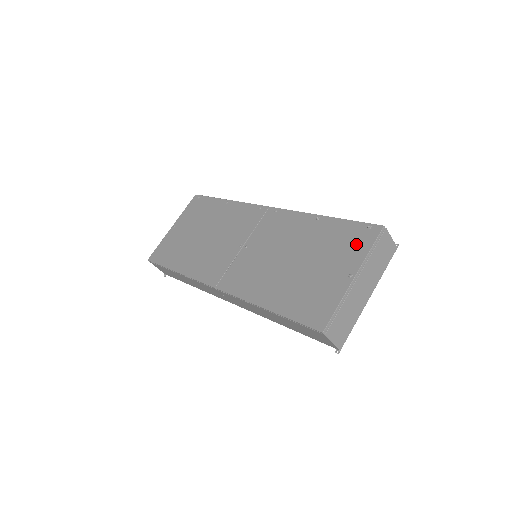
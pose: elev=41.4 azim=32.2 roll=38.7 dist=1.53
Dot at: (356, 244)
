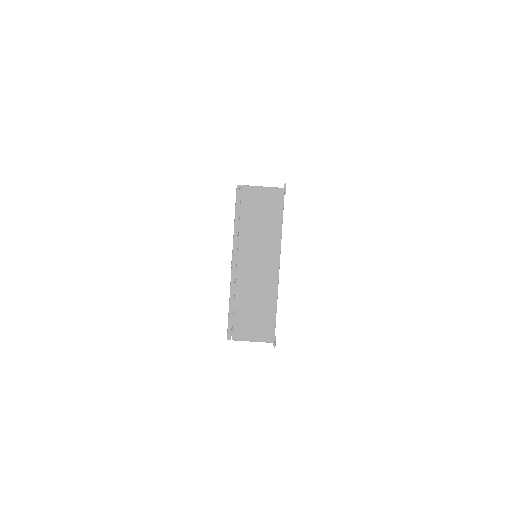
Dot at: occluded
